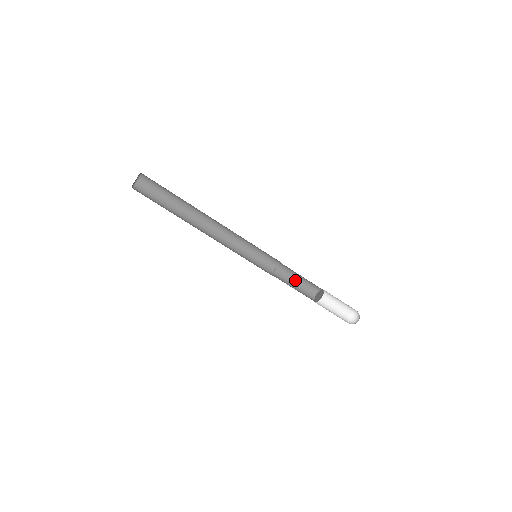
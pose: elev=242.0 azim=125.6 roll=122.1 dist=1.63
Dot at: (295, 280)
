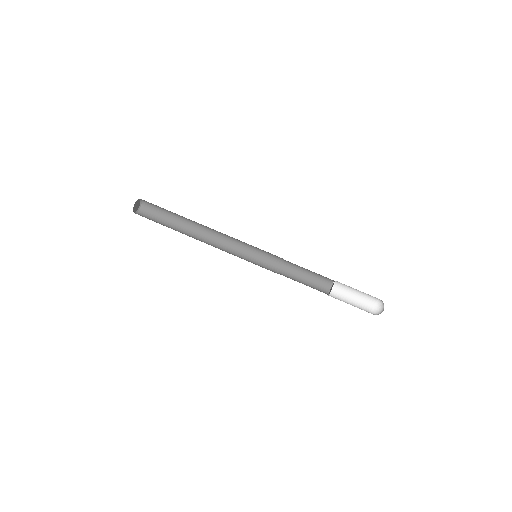
Dot at: (304, 276)
